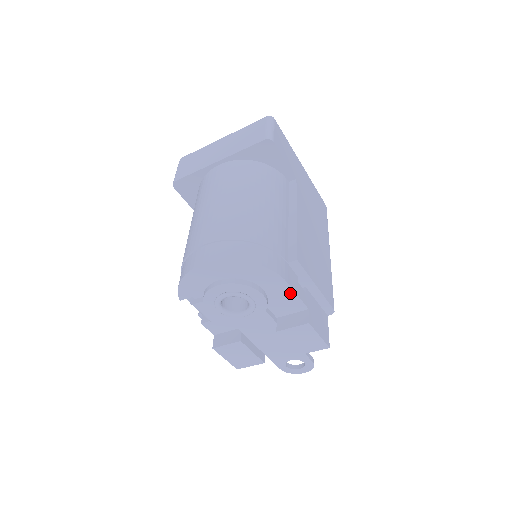
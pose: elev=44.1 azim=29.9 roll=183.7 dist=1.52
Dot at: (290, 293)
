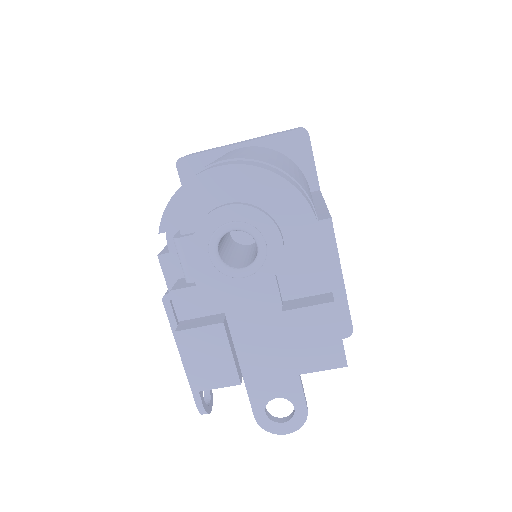
Dot at: (317, 252)
